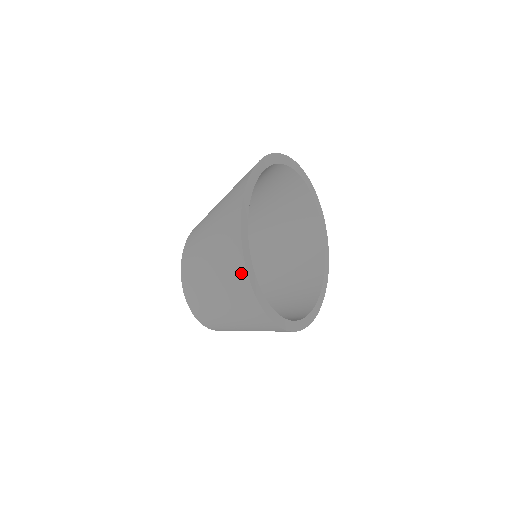
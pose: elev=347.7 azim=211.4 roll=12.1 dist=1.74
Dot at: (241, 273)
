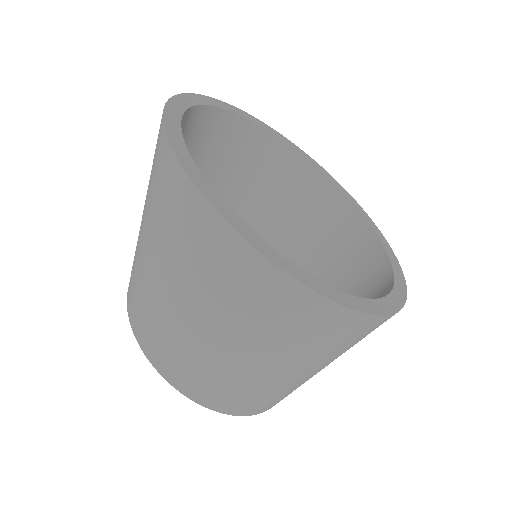
Dot at: (167, 163)
